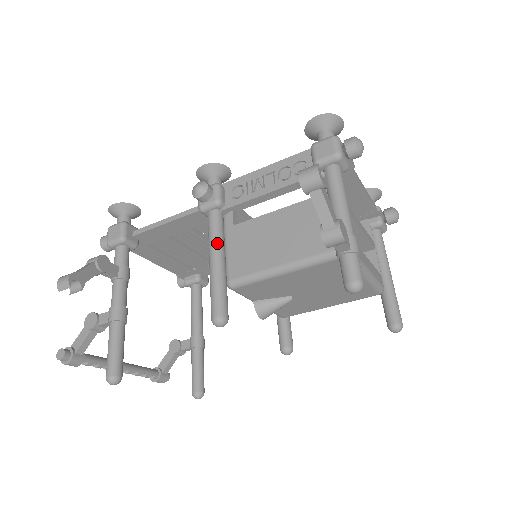
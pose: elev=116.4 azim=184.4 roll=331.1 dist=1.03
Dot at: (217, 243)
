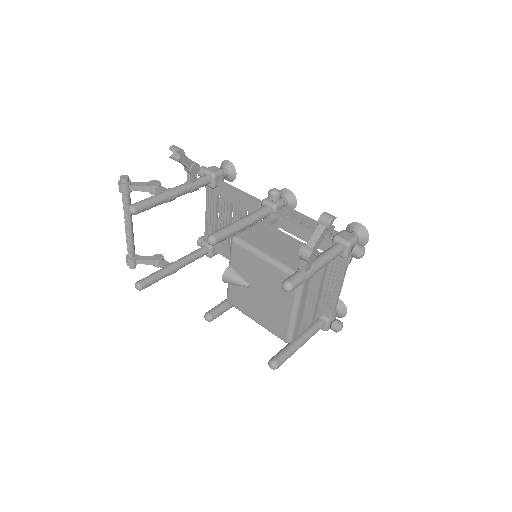
Dot at: (252, 217)
